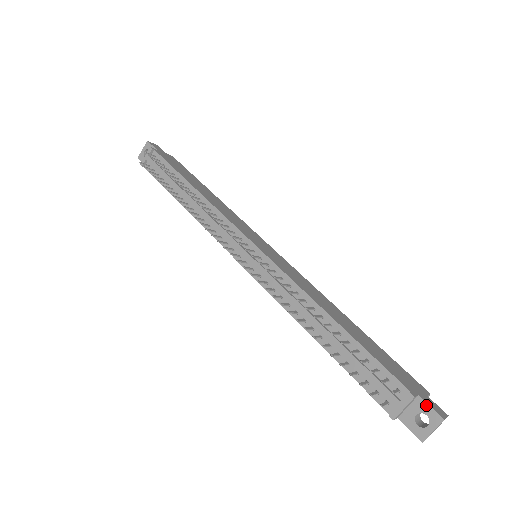
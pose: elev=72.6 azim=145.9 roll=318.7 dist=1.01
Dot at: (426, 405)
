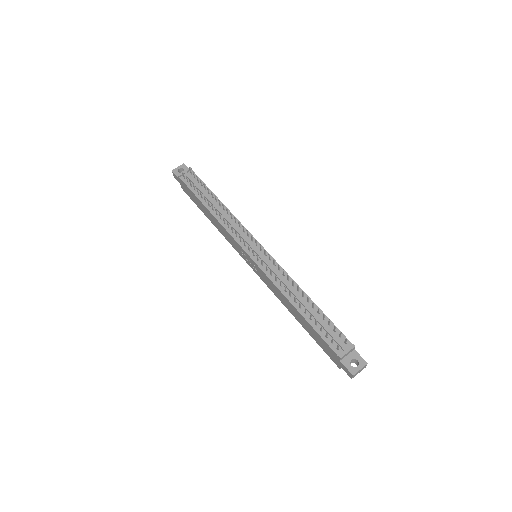
Dot at: (358, 355)
